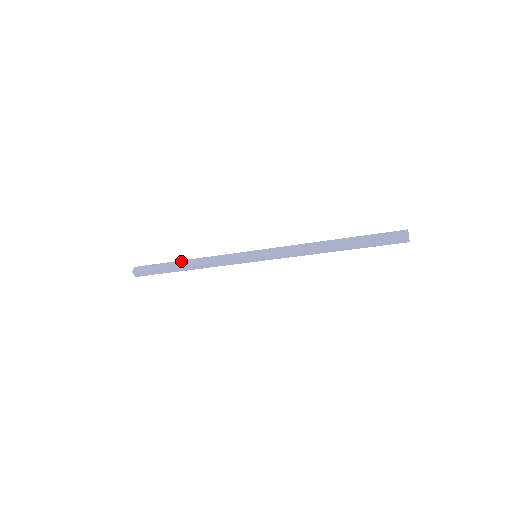
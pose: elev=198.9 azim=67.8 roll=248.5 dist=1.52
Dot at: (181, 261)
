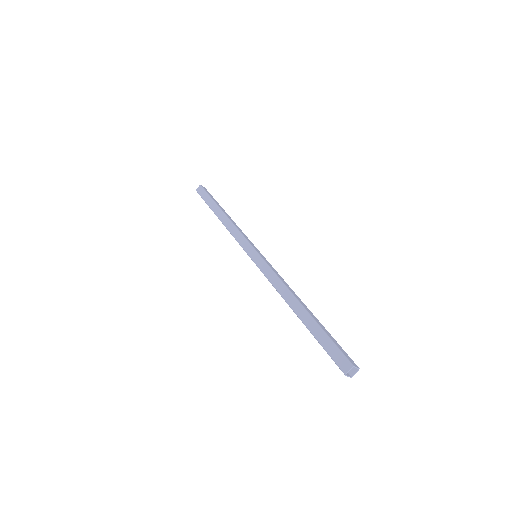
Dot at: (219, 209)
